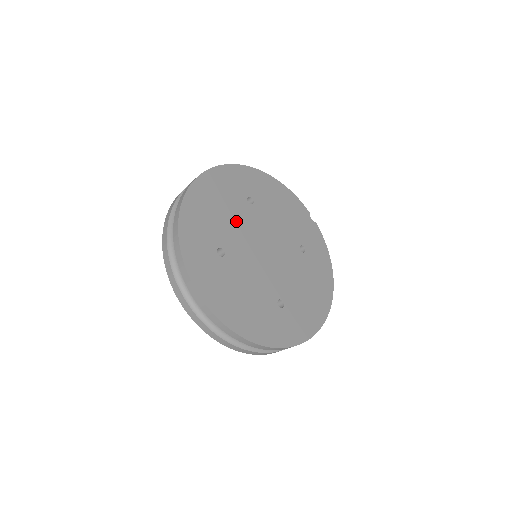
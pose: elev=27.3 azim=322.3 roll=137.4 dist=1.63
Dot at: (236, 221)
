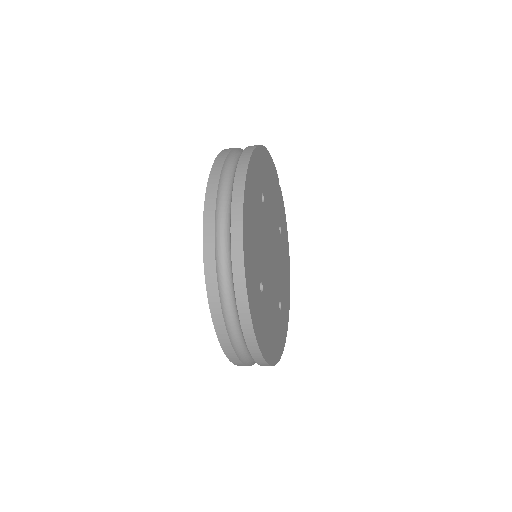
Dot at: (261, 236)
